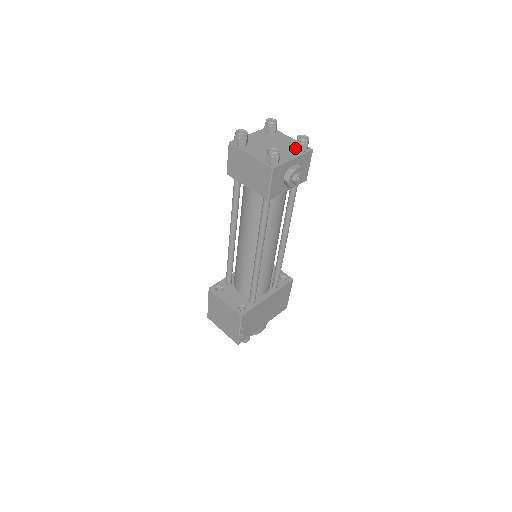
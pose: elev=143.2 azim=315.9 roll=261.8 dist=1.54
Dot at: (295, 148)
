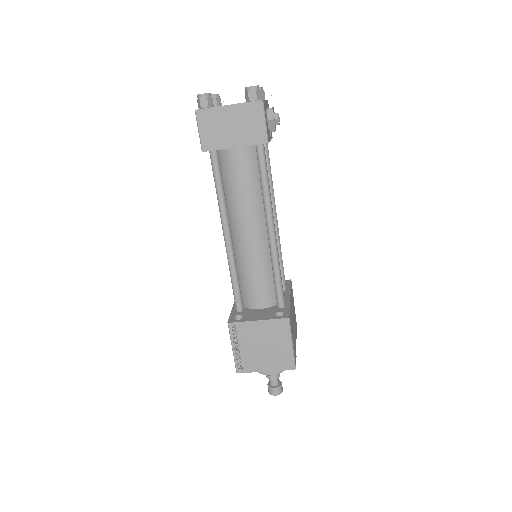
Dot at: occluded
